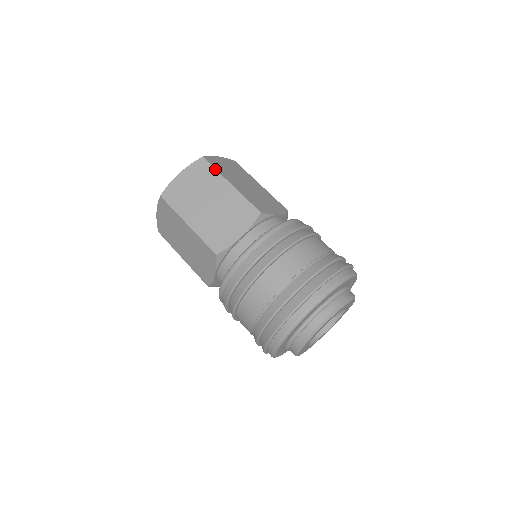
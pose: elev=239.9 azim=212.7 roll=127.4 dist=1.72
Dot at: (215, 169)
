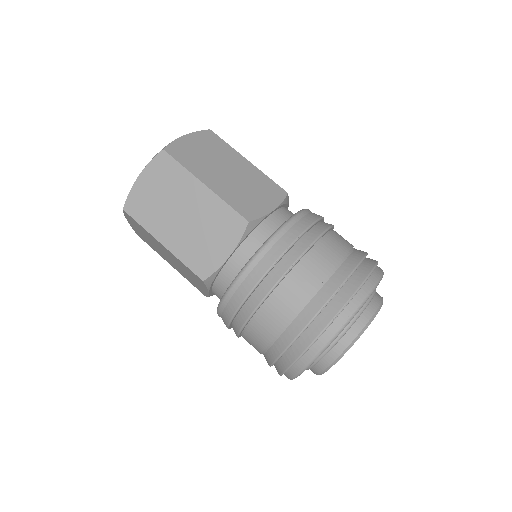
Dot at: (181, 166)
